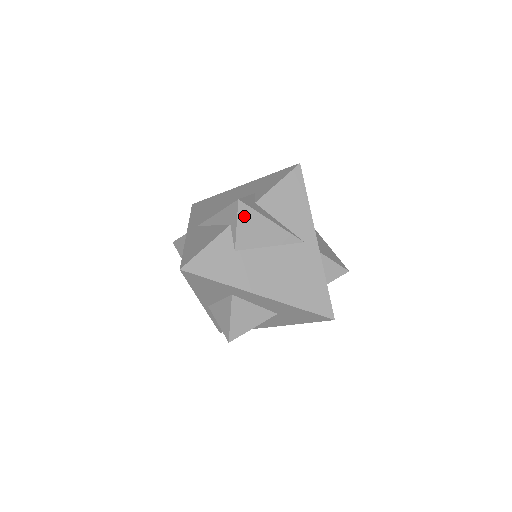
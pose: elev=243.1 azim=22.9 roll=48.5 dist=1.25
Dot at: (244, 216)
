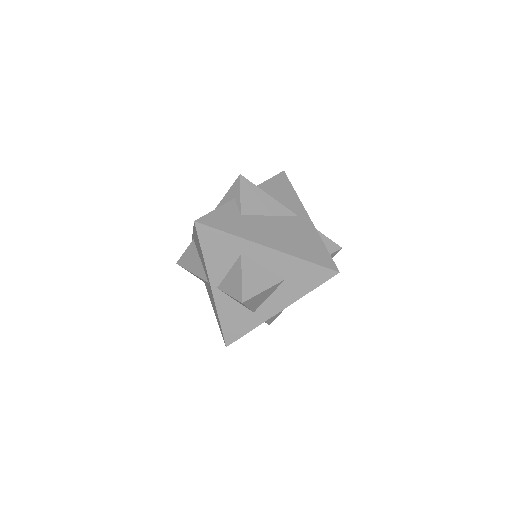
Dot at: (246, 188)
